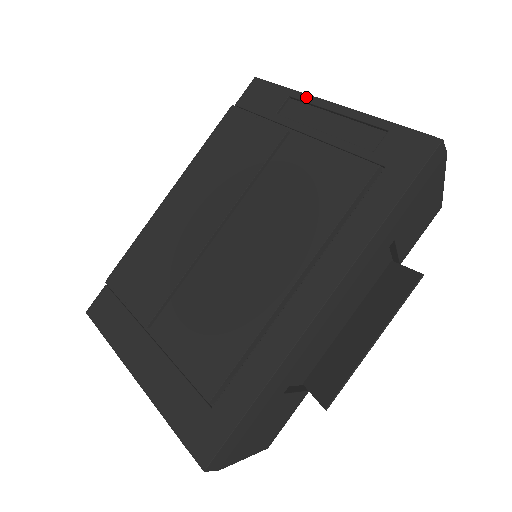
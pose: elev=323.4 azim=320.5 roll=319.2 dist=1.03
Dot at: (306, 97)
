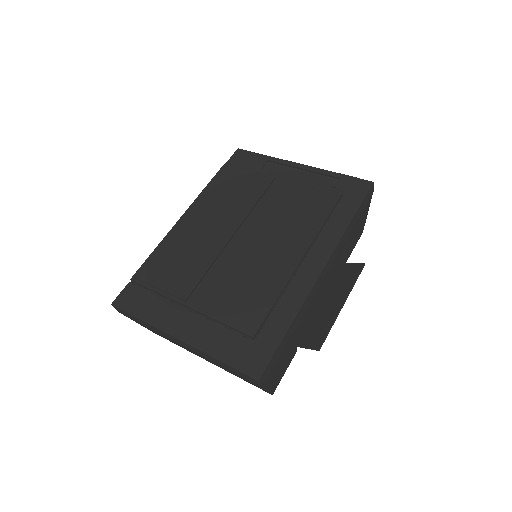
Dot at: (281, 160)
